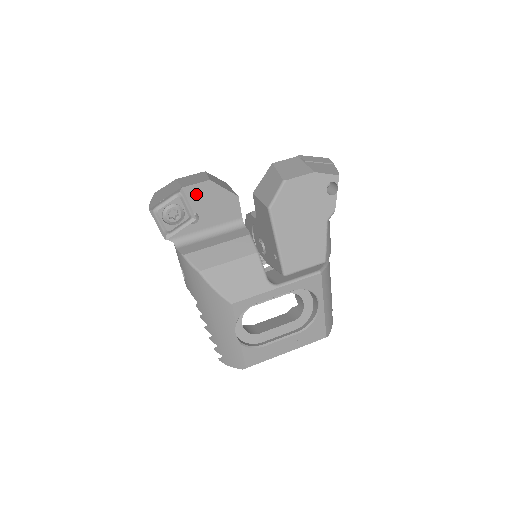
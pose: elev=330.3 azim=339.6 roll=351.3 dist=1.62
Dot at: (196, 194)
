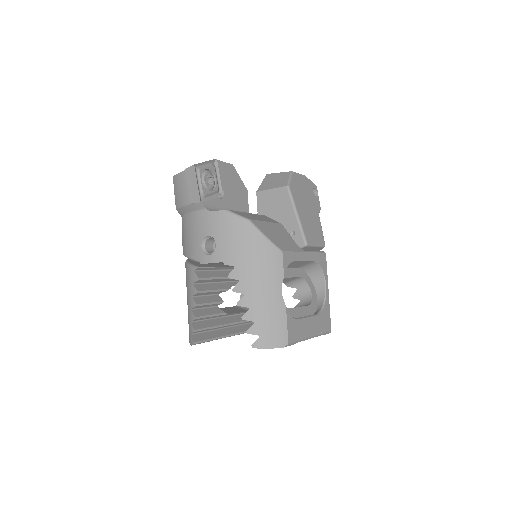
Dot at: (224, 171)
